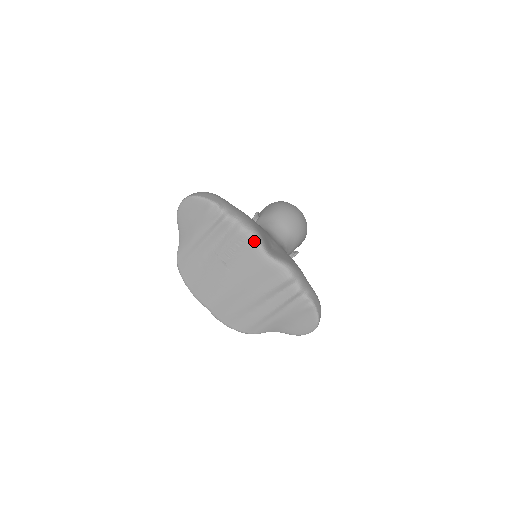
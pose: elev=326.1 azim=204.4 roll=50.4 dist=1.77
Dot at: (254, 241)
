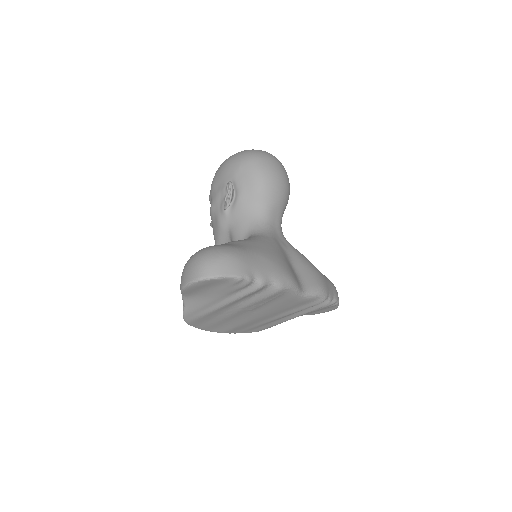
Dot at: (291, 292)
